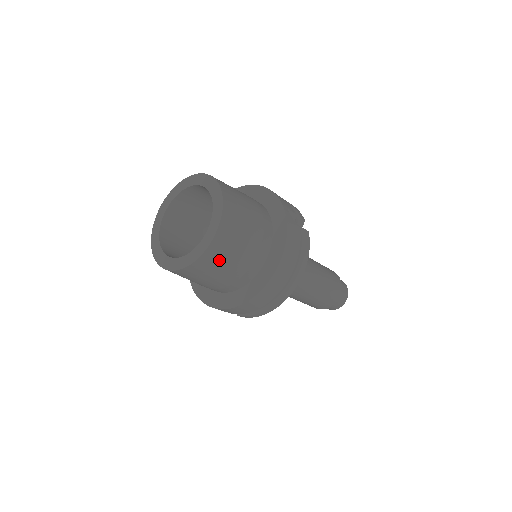
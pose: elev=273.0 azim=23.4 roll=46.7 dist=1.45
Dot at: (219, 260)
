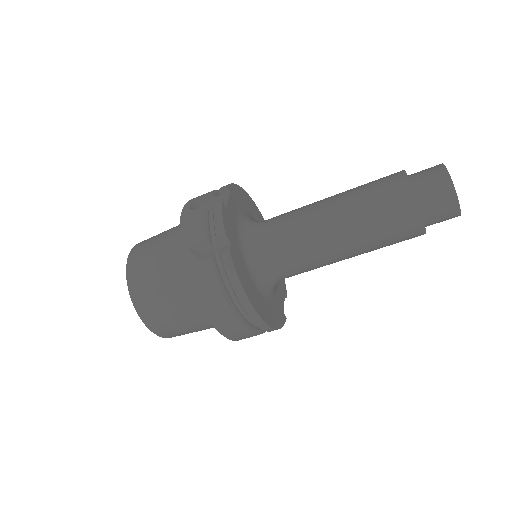
Dot at: (175, 331)
